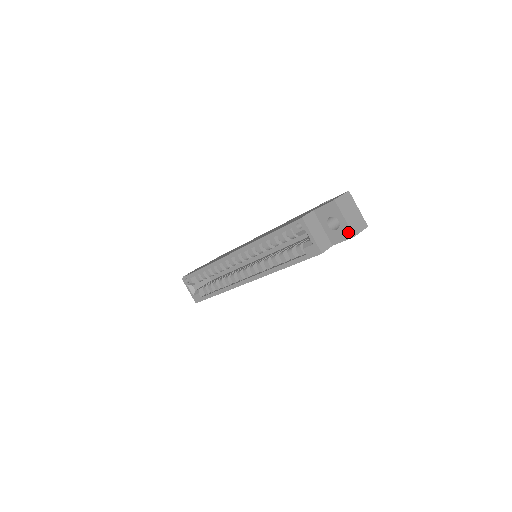
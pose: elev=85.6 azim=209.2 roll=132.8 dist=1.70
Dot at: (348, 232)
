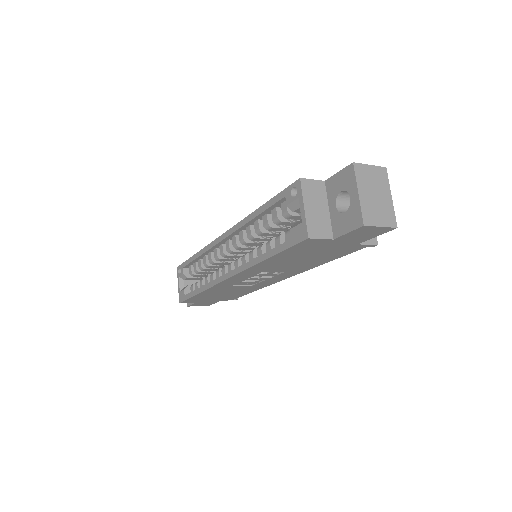
Dot at: (357, 217)
